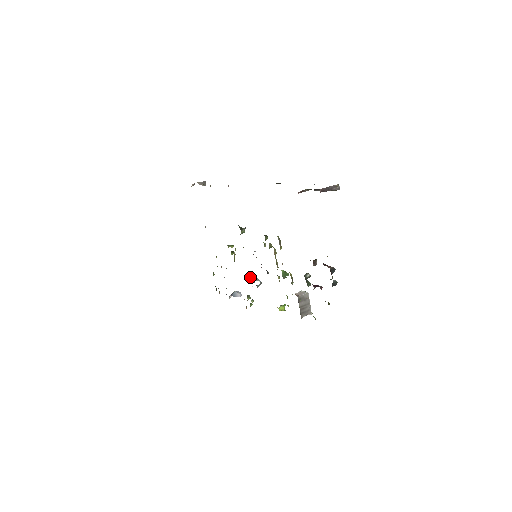
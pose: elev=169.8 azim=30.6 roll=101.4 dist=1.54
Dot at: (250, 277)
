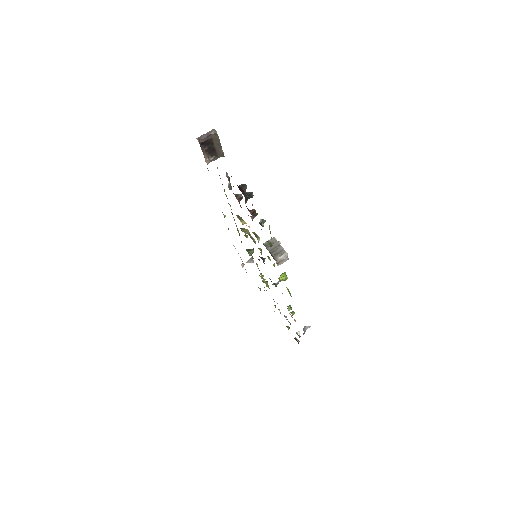
Dot at: (273, 284)
